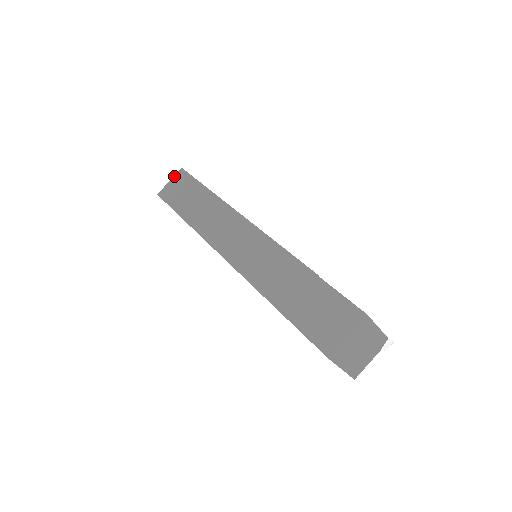
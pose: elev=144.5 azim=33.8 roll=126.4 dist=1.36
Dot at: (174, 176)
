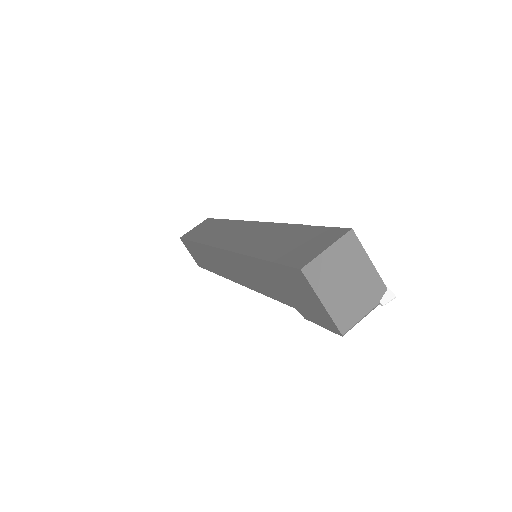
Dot at: (199, 224)
